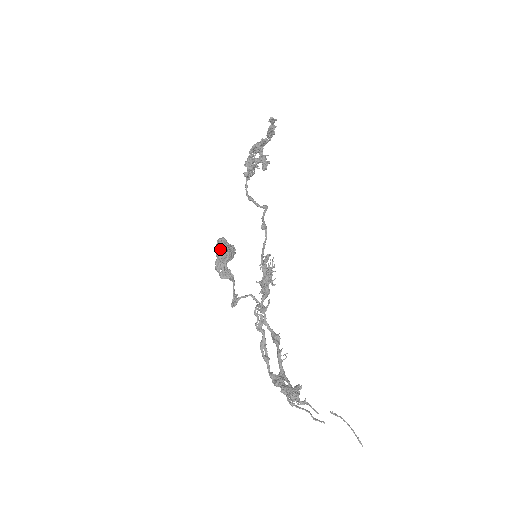
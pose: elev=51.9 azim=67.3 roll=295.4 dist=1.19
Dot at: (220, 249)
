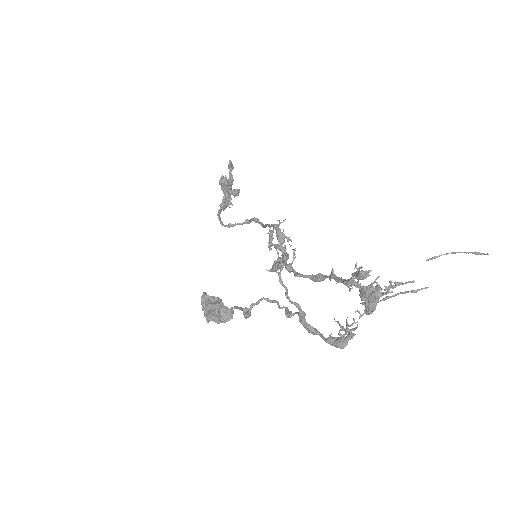
Dot at: (207, 299)
